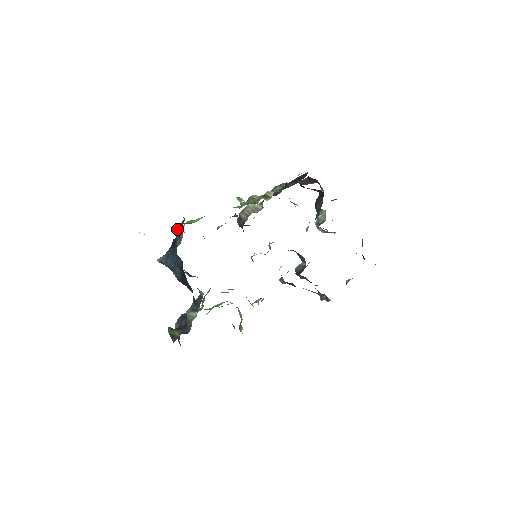
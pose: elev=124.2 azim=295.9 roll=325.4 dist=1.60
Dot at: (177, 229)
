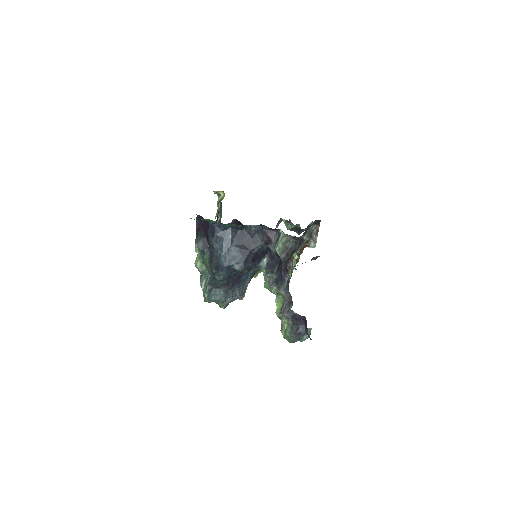
Dot at: (200, 240)
